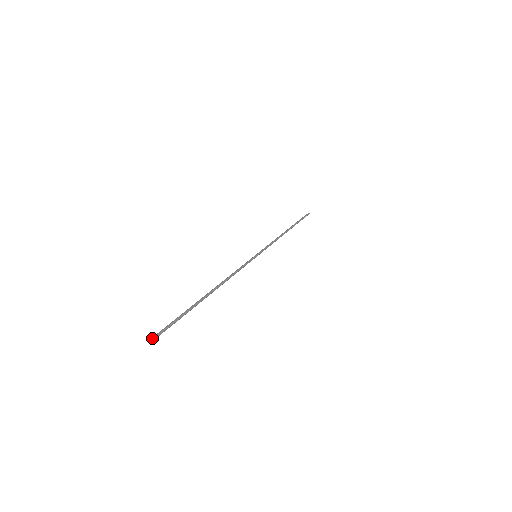
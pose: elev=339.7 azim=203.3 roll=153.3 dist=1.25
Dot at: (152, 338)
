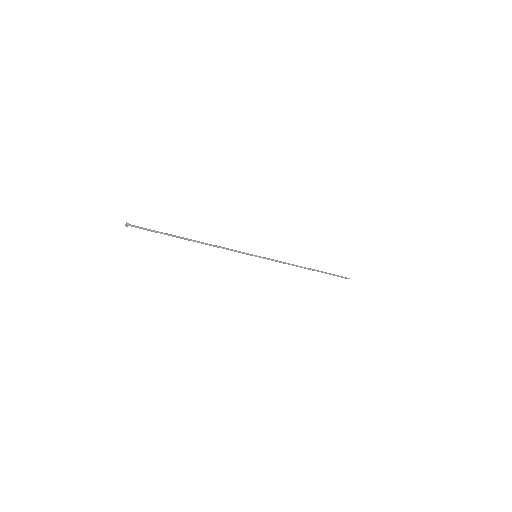
Dot at: (127, 224)
